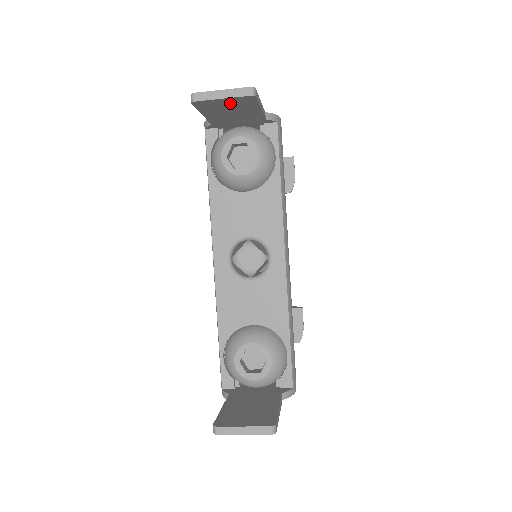
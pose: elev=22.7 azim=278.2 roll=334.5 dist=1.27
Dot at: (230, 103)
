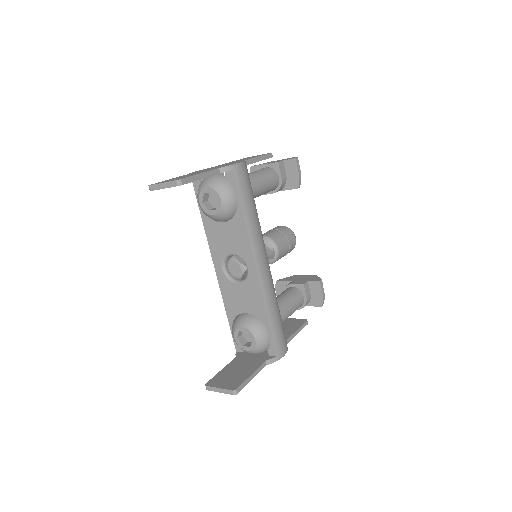
Dot at: occluded
